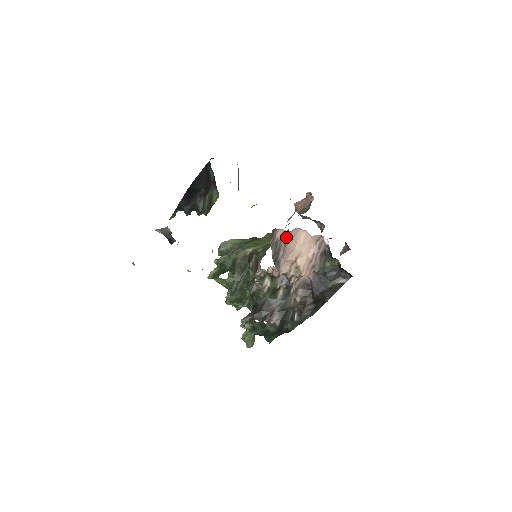
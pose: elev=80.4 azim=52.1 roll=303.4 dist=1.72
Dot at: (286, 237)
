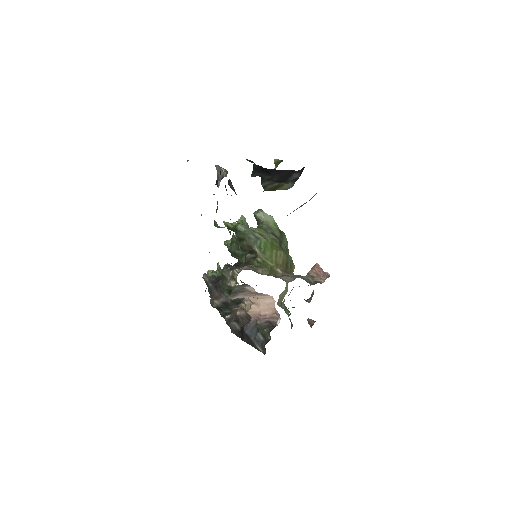
Dot at: (255, 292)
